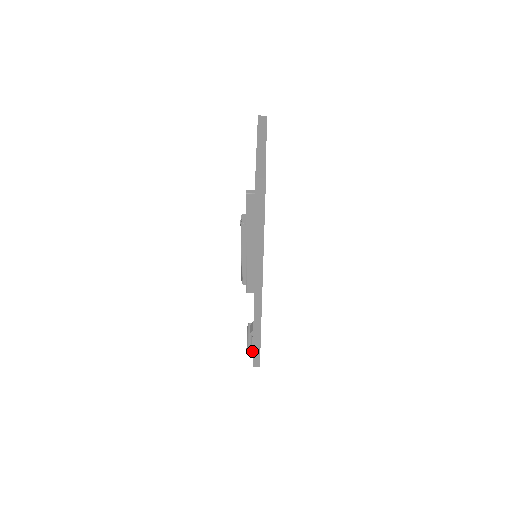
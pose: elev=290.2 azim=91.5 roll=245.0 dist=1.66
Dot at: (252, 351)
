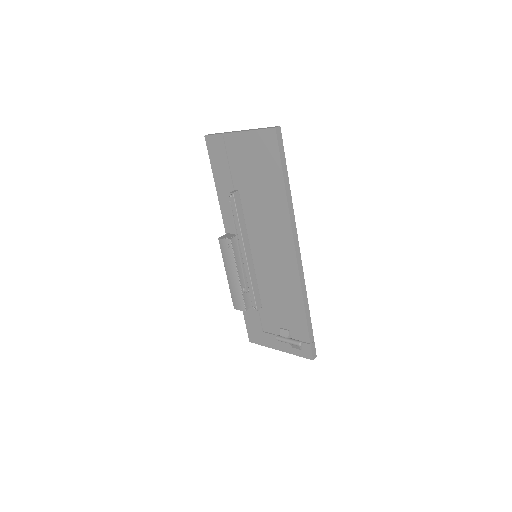
Dot at: (301, 350)
